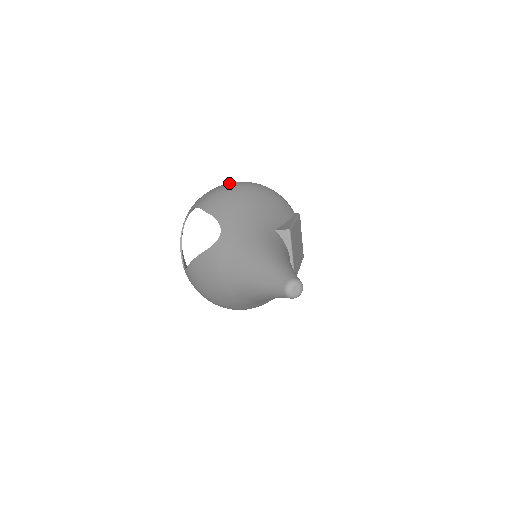
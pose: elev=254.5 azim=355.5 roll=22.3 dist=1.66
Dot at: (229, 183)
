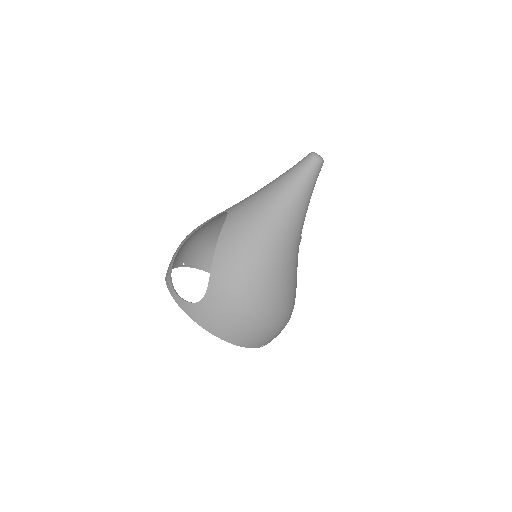
Dot at: (187, 247)
